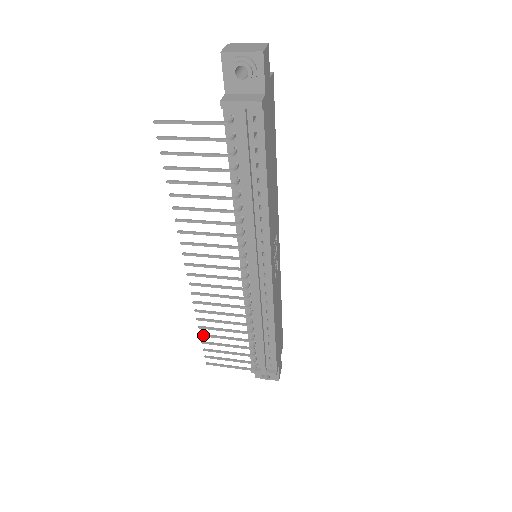
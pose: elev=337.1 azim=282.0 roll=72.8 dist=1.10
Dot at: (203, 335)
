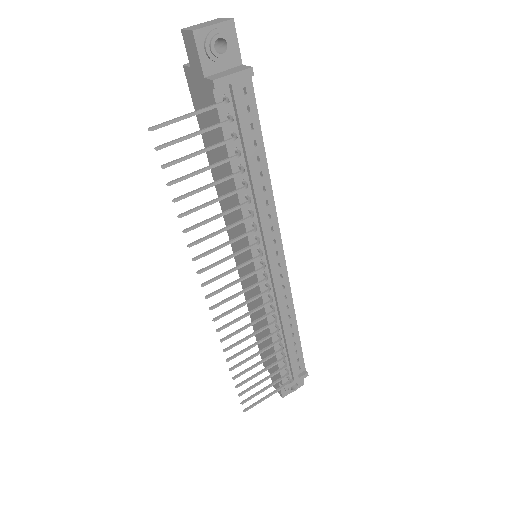
Dot at: (236, 376)
